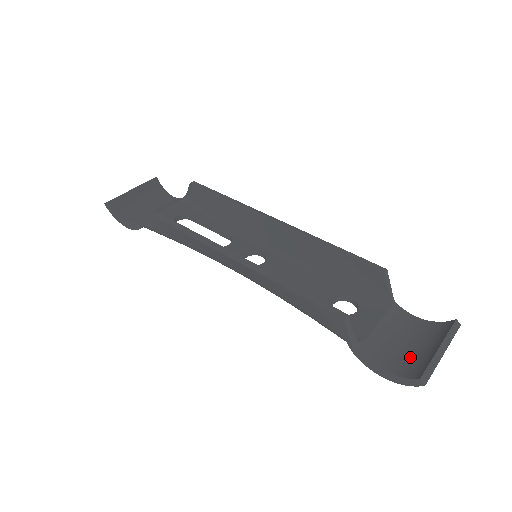
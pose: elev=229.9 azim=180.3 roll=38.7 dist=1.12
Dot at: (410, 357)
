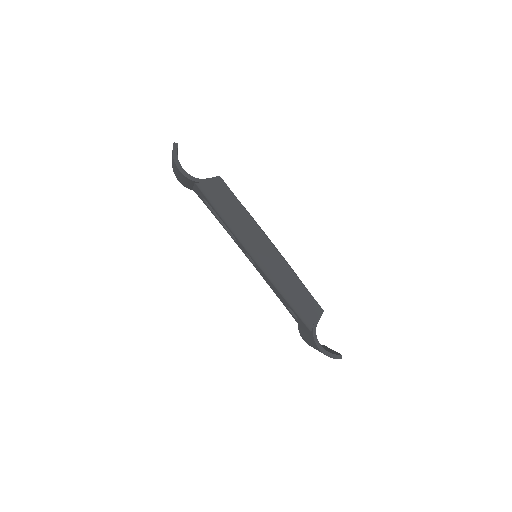
Dot at: occluded
